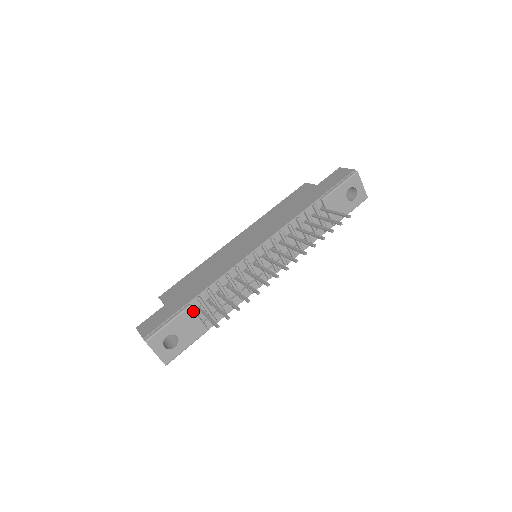
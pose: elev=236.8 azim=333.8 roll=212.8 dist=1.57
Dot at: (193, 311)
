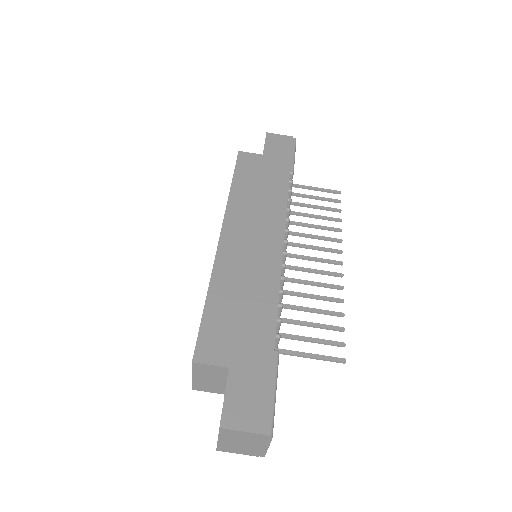
Dot at: occluded
